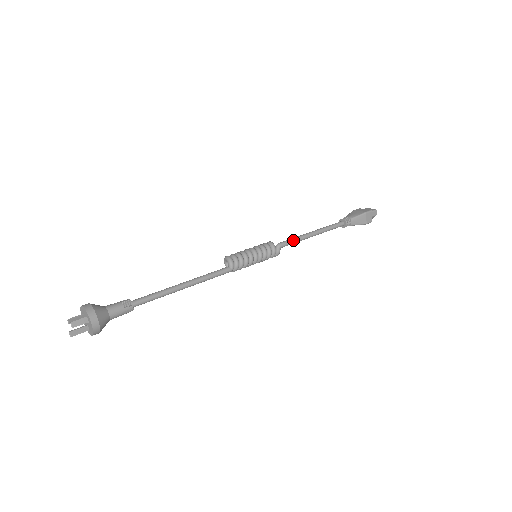
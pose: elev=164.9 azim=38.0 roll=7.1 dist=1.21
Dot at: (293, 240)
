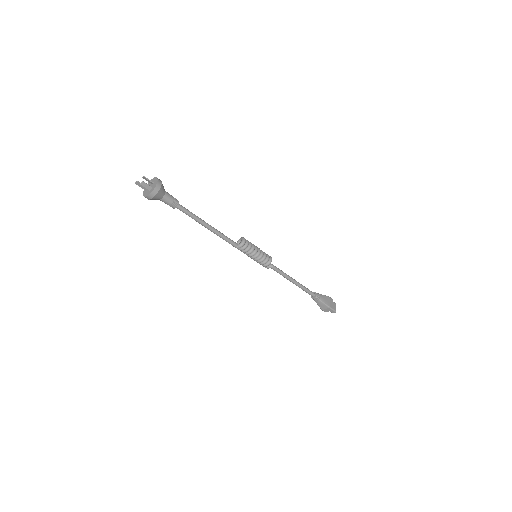
Dot at: (281, 273)
